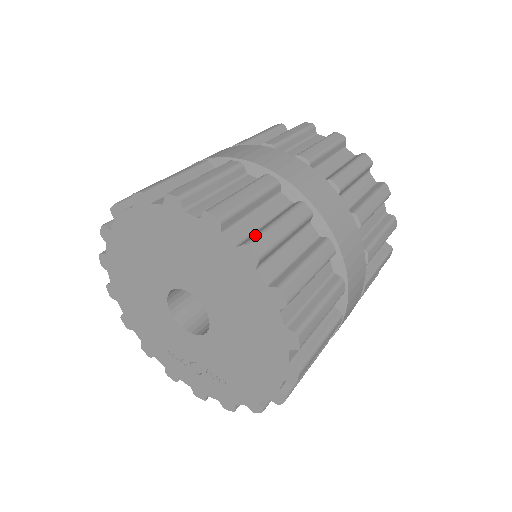
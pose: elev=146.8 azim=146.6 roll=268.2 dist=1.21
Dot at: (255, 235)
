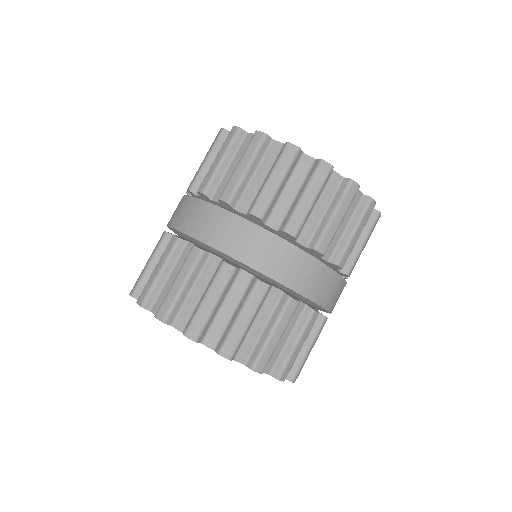
Dot at: (297, 370)
